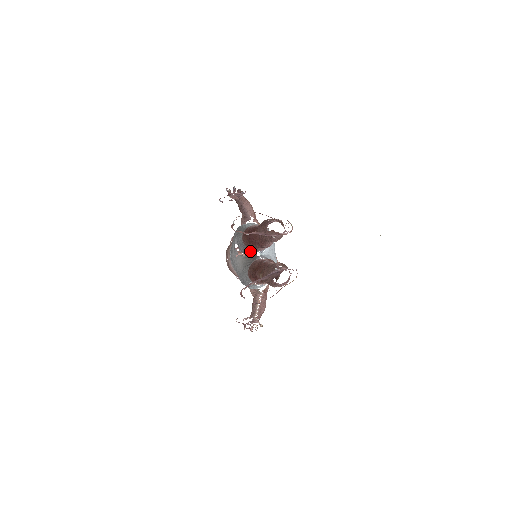
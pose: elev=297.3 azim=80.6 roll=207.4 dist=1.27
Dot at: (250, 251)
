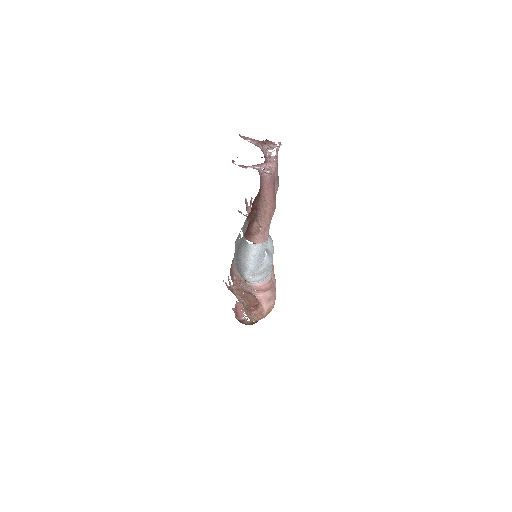
Dot at: occluded
